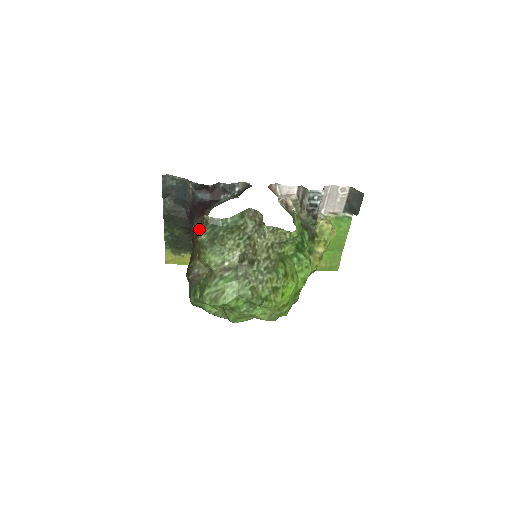
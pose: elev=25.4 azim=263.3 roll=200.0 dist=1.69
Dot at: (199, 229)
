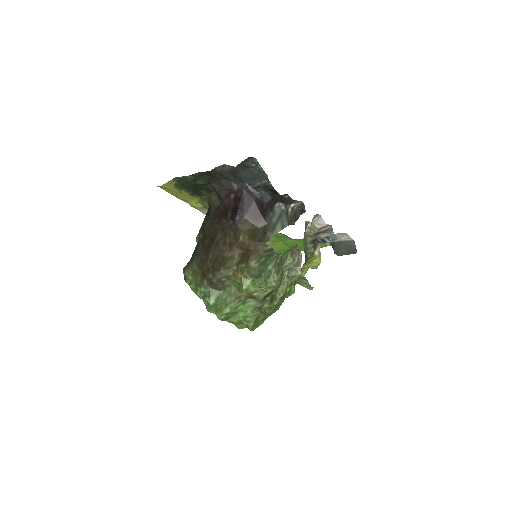
Dot at: (254, 250)
